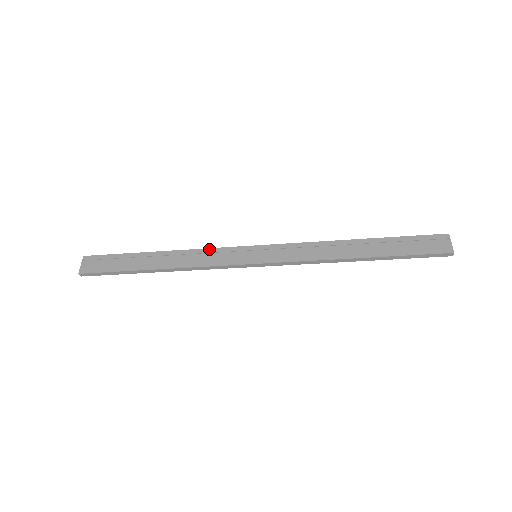
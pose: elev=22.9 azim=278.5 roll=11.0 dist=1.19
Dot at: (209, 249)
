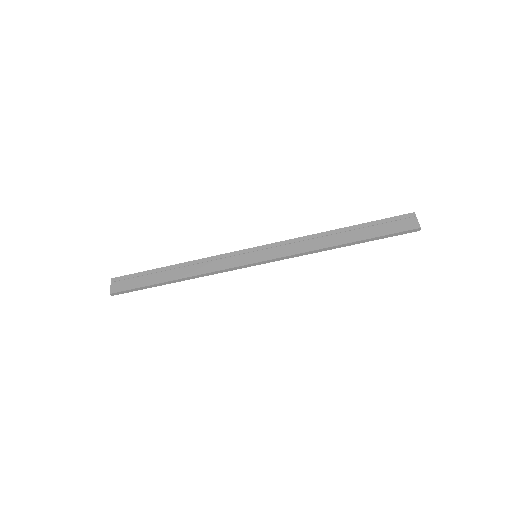
Dot at: (216, 256)
